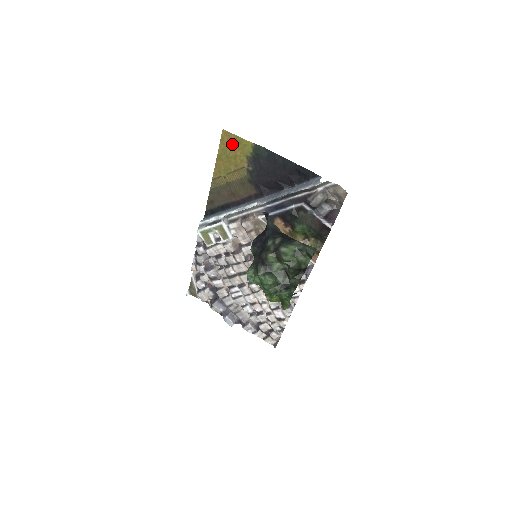
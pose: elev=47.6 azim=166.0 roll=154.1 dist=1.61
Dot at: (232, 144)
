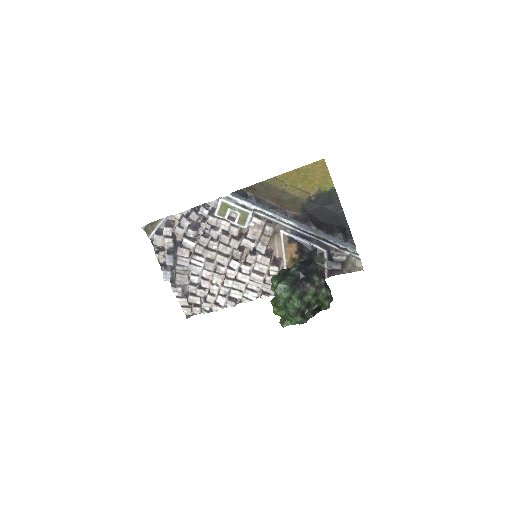
Dot at: (319, 173)
